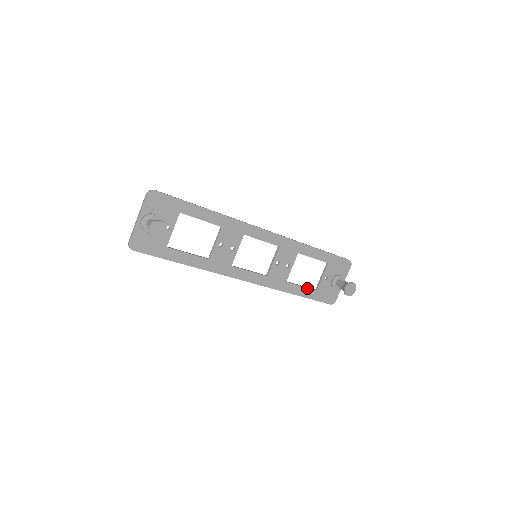
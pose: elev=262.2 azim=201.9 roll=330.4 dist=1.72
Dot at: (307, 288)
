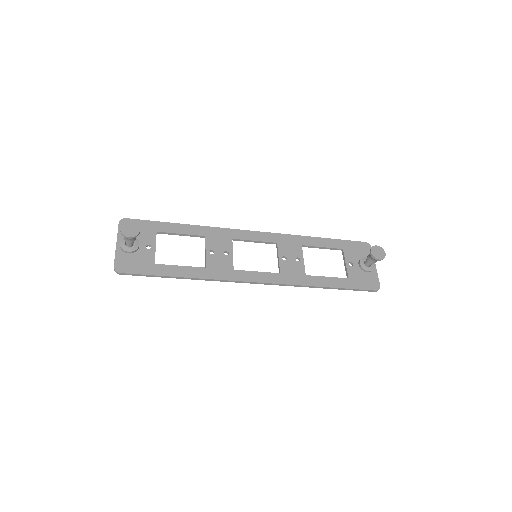
Dot at: (335, 278)
